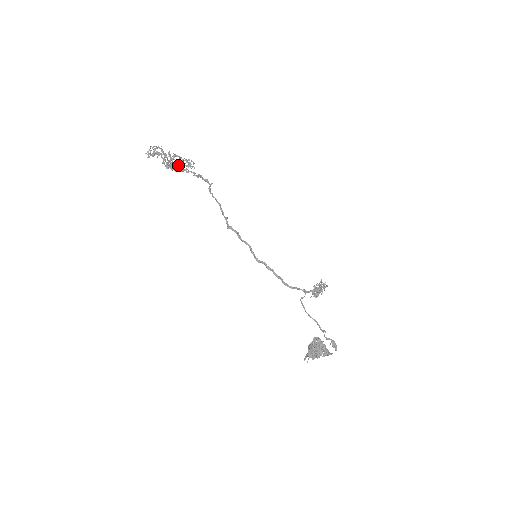
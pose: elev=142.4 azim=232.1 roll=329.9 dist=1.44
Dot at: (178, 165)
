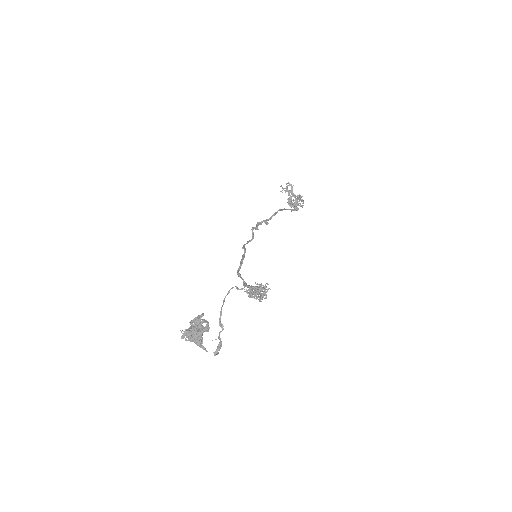
Dot at: (296, 204)
